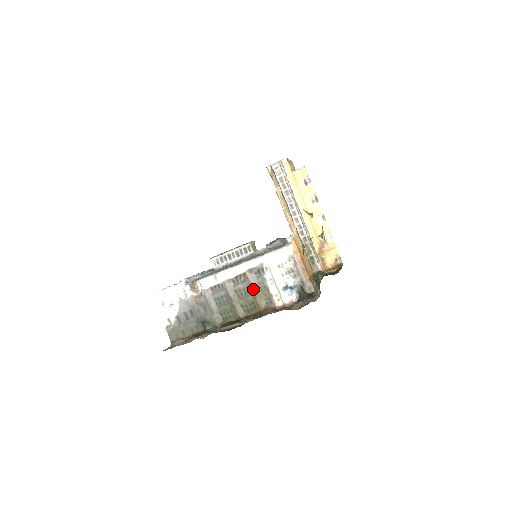
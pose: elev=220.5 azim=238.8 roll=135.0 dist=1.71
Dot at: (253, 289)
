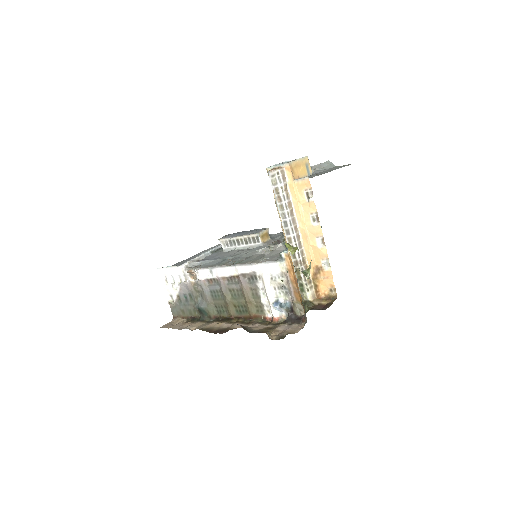
Dot at: (245, 294)
